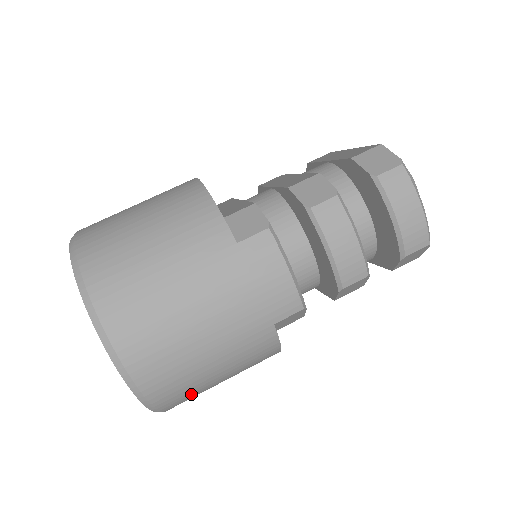
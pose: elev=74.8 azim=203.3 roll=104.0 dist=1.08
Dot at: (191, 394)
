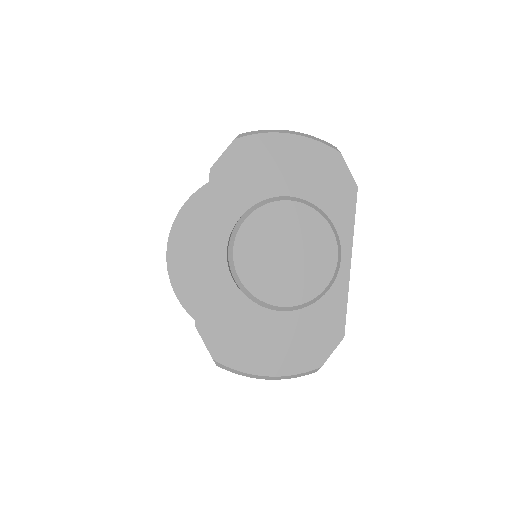
Dot at: occluded
